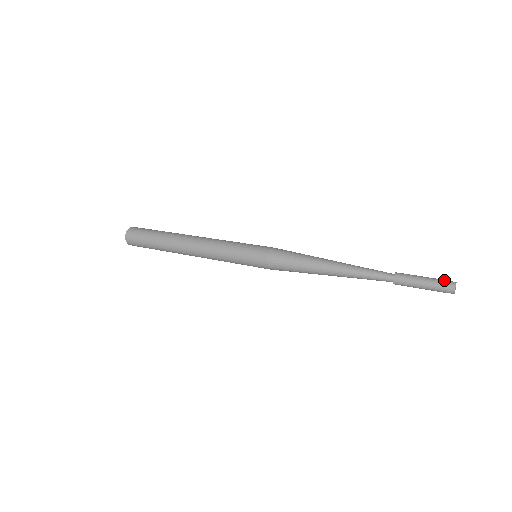
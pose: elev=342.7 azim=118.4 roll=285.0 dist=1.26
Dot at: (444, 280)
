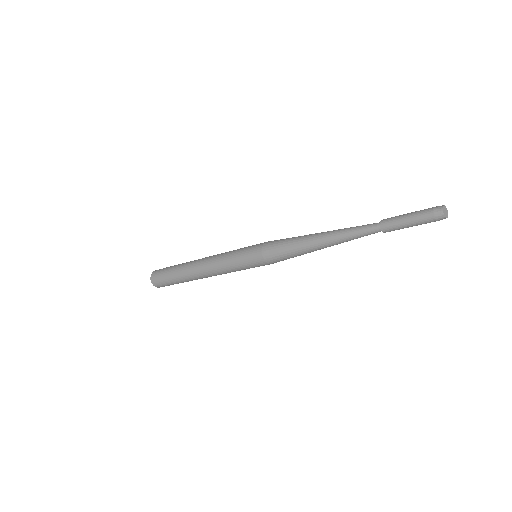
Dot at: occluded
